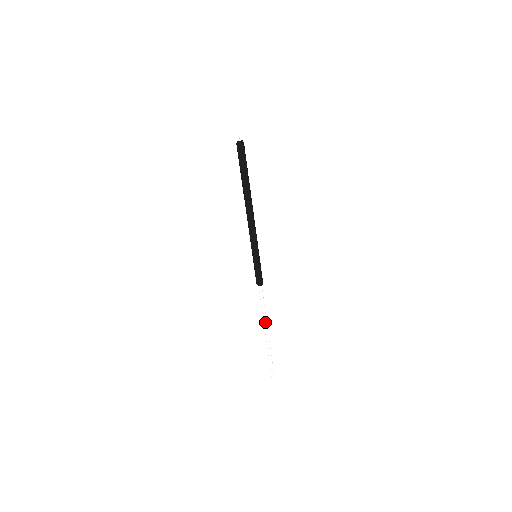
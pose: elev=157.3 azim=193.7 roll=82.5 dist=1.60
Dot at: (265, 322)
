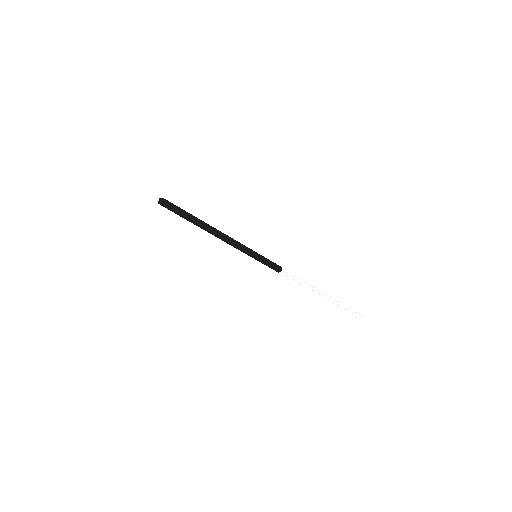
Dot at: (311, 289)
